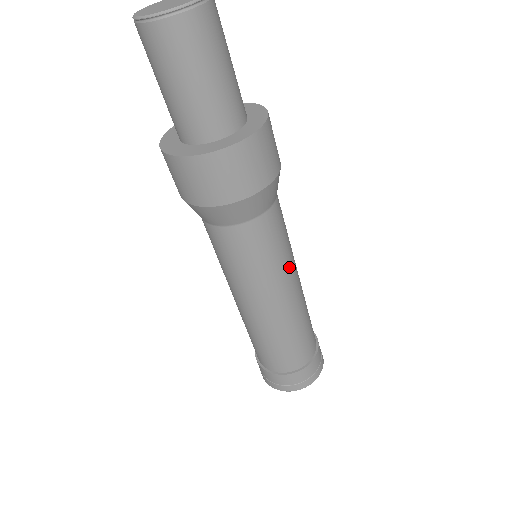
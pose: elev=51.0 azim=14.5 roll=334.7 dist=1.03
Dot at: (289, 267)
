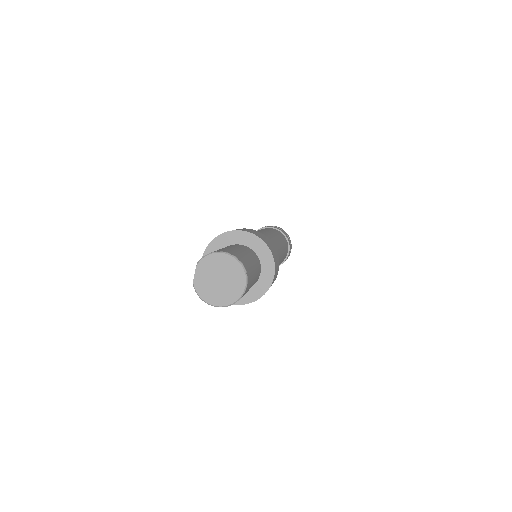
Dot at: (278, 247)
